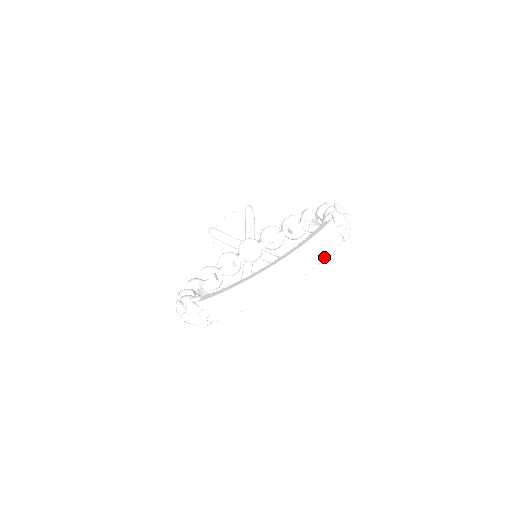
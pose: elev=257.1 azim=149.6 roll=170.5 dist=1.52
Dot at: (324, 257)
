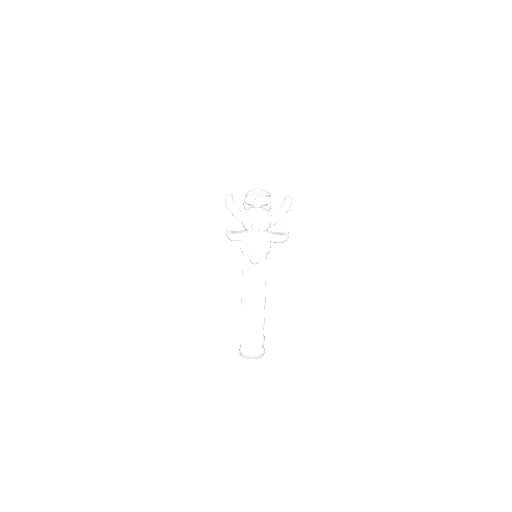
Dot at: (263, 293)
